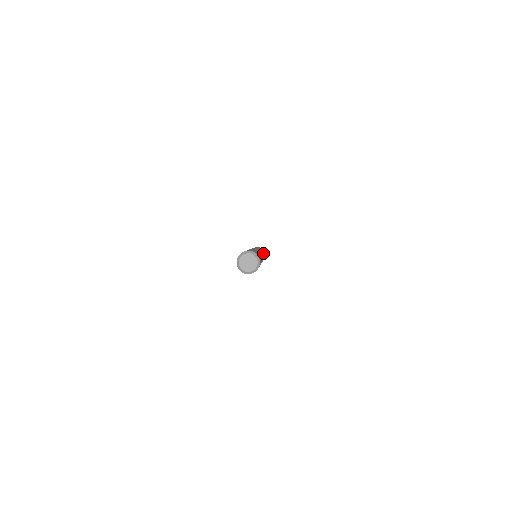
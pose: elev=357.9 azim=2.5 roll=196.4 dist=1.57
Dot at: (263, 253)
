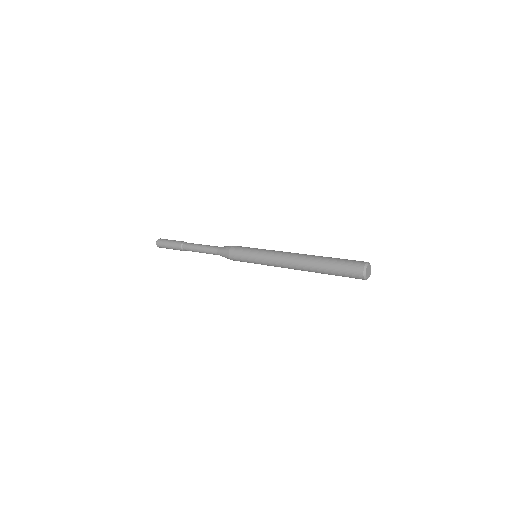
Dot at: occluded
